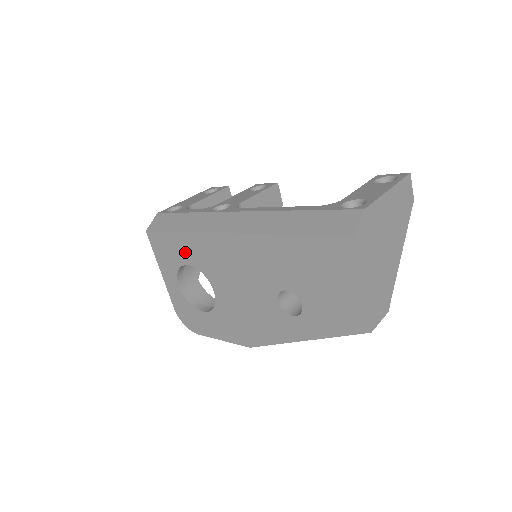
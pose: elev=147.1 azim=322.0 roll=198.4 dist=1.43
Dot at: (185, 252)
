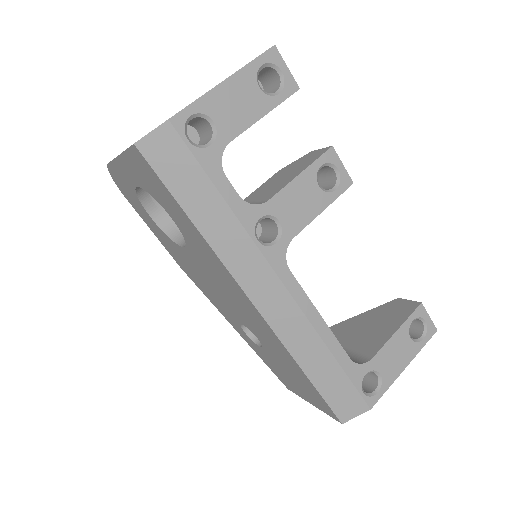
Dot at: (180, 221)
